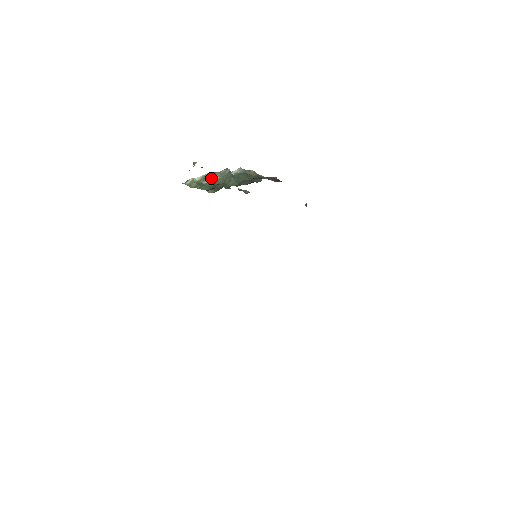
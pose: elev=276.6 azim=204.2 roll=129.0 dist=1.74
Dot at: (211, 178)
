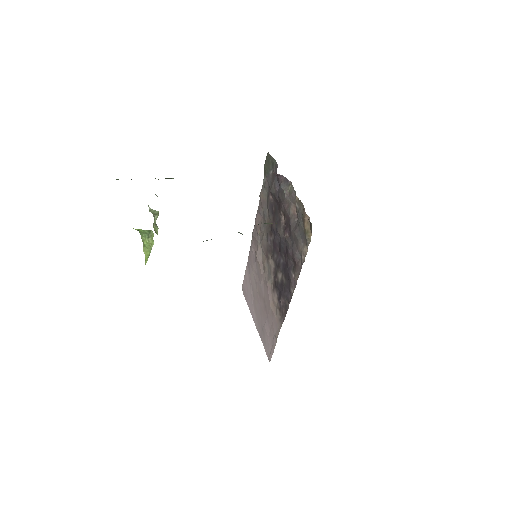
Dot at: occluded
